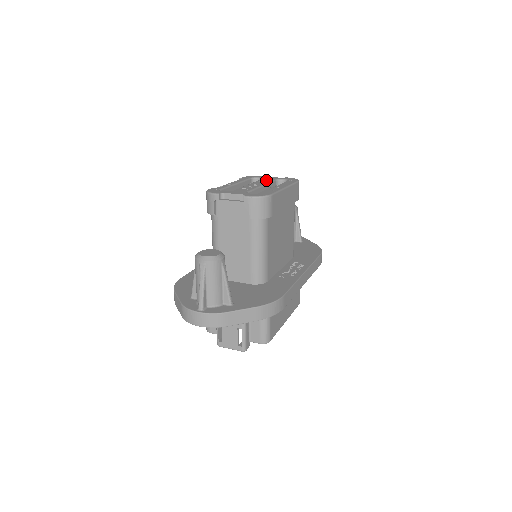
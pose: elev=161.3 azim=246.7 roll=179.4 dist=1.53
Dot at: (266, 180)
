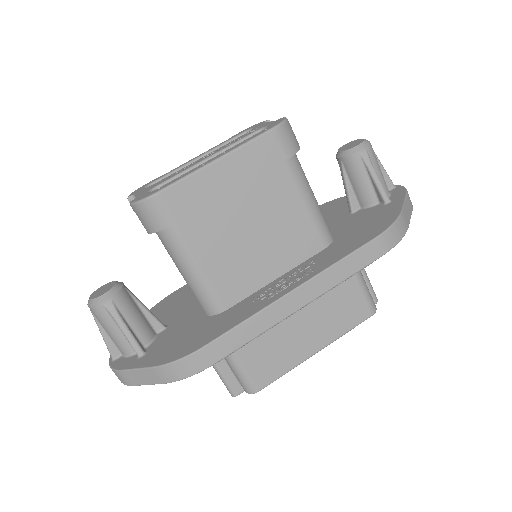
Dot at: (240, 137)
